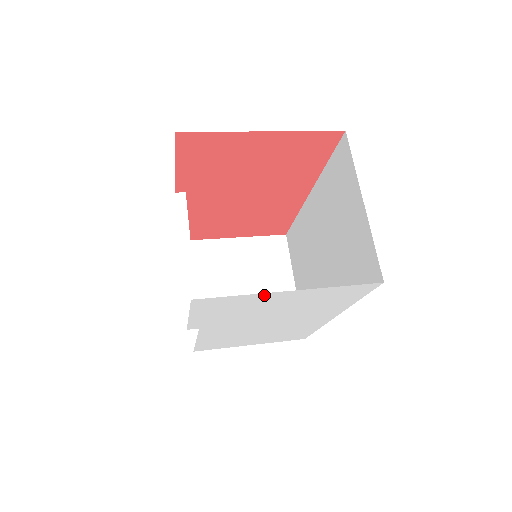
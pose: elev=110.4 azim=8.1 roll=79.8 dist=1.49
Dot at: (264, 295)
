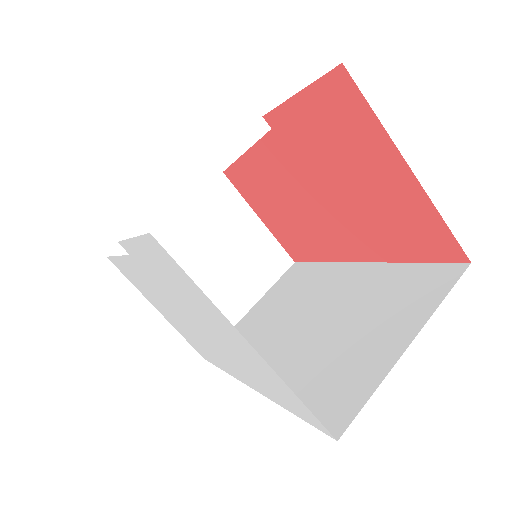
Dot at: (223, 316)
